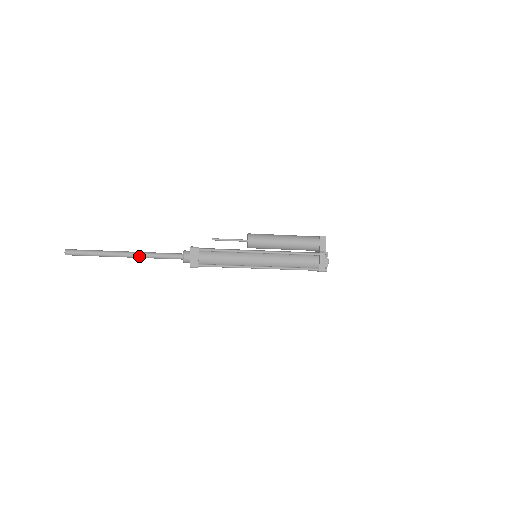
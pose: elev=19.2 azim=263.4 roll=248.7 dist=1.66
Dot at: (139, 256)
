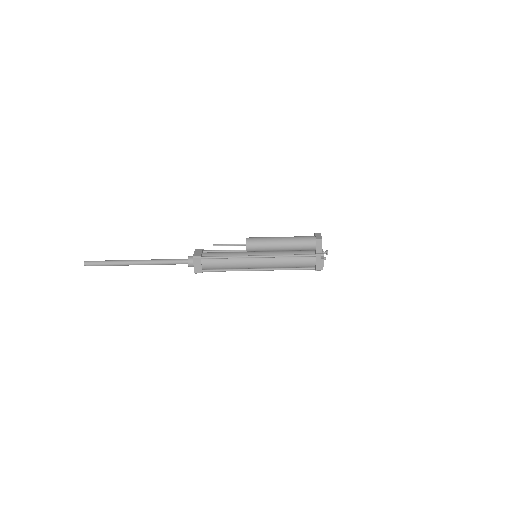
Dot at: (149, 264)
